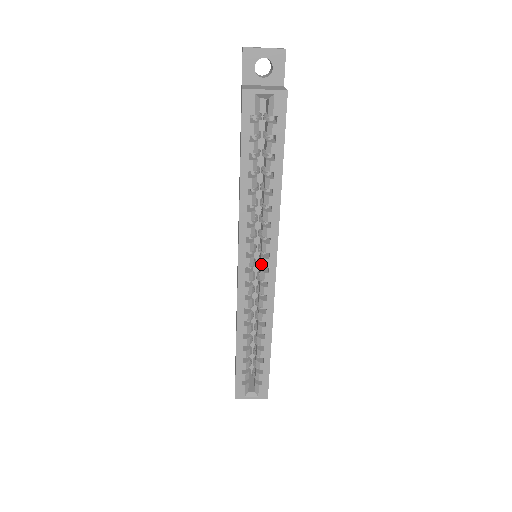
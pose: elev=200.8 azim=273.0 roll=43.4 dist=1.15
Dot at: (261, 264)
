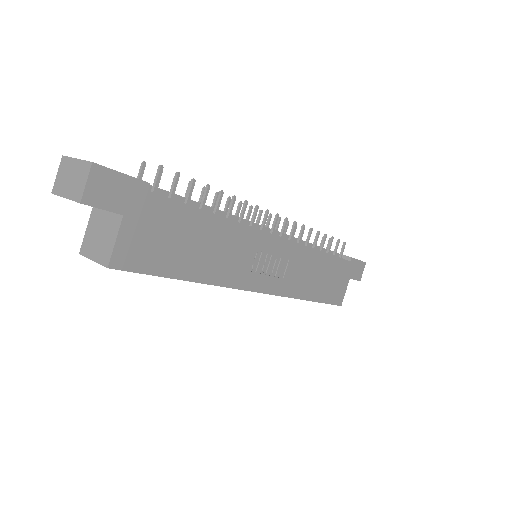
Dot at: occluded
